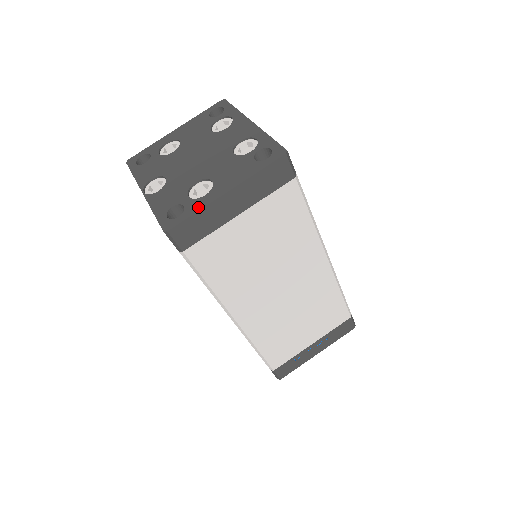
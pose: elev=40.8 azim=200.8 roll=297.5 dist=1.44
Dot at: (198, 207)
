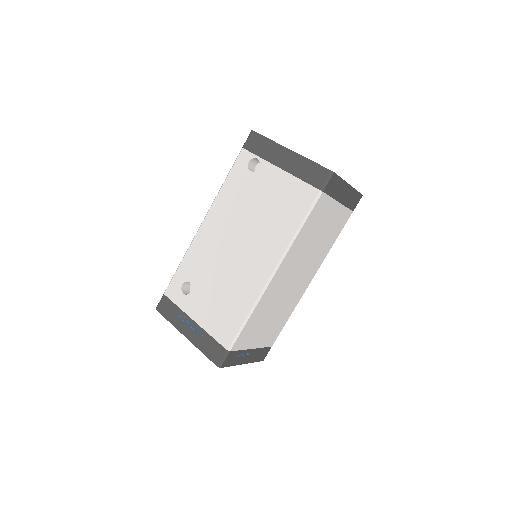
Dot at: occluded
